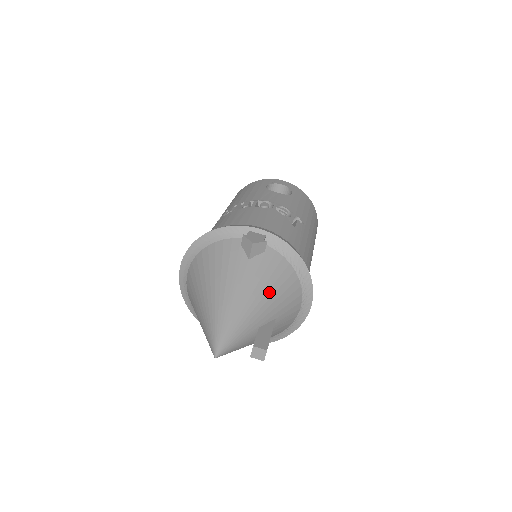
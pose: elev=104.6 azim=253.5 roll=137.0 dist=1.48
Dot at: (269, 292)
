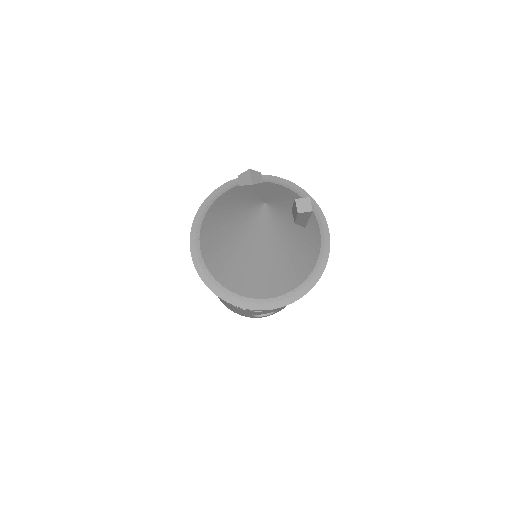
Dot at: (284, 193)
